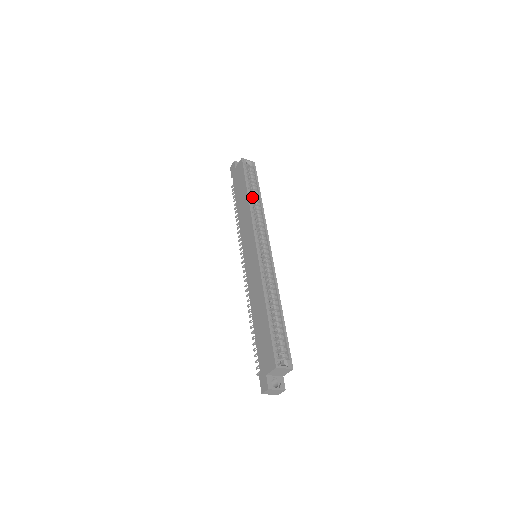
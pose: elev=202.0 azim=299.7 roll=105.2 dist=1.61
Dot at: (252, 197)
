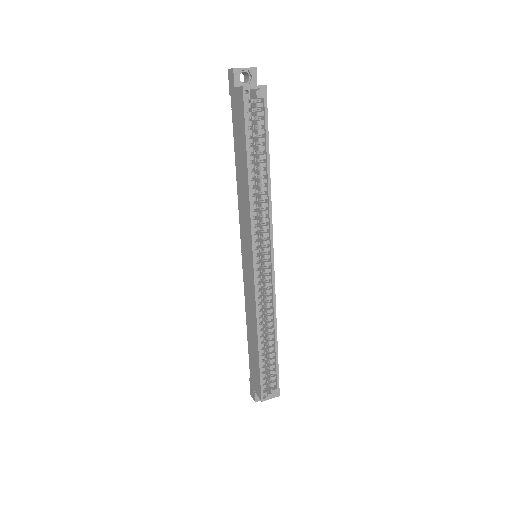
Dot at: (257, 163)
